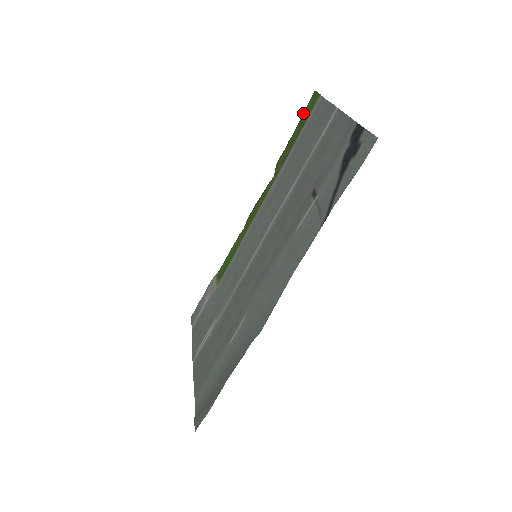
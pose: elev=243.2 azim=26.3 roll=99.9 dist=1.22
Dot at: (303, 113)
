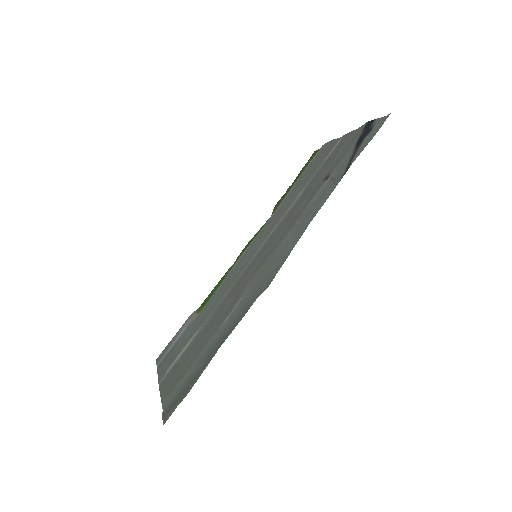
Dot at: (303, 167)
